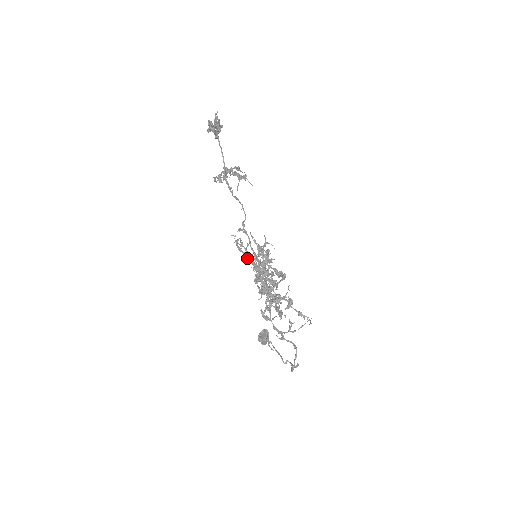
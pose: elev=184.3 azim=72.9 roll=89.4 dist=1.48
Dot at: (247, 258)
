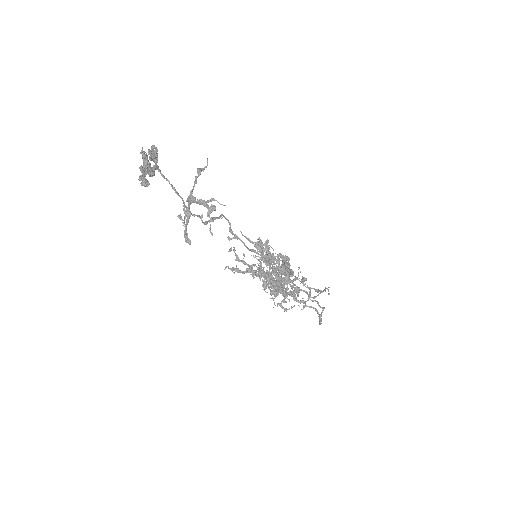
Dot at: occluded
